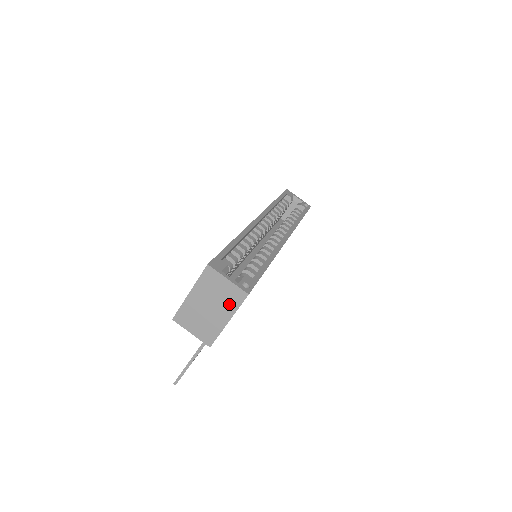
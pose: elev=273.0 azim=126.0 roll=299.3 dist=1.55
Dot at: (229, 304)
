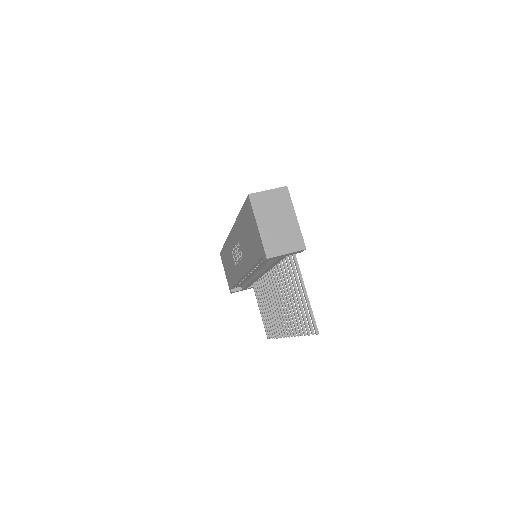
Dot at: (285, 205)
